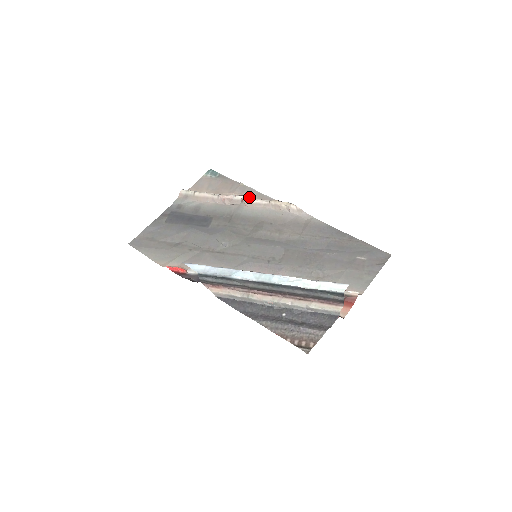
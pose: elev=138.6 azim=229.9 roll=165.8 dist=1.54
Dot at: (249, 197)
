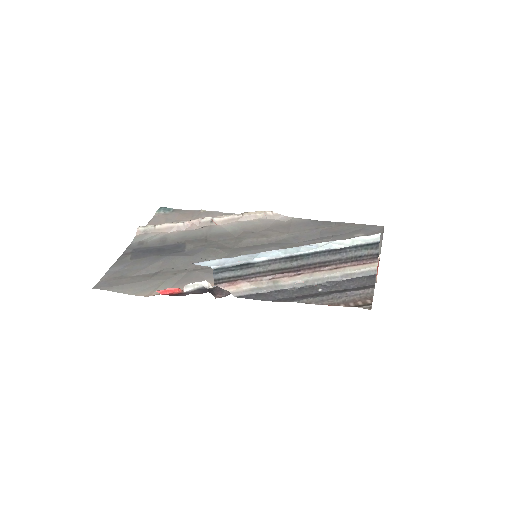
Dot at: occluded
